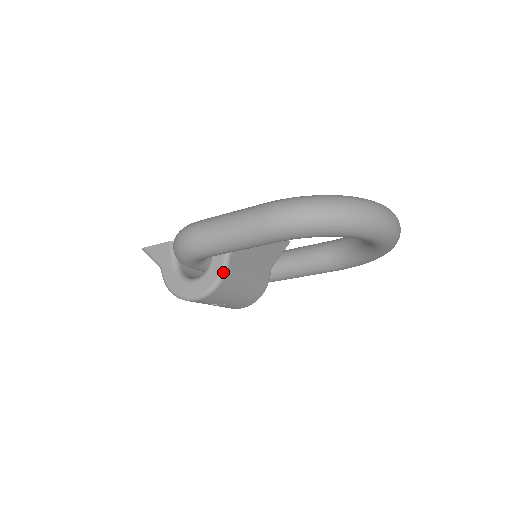
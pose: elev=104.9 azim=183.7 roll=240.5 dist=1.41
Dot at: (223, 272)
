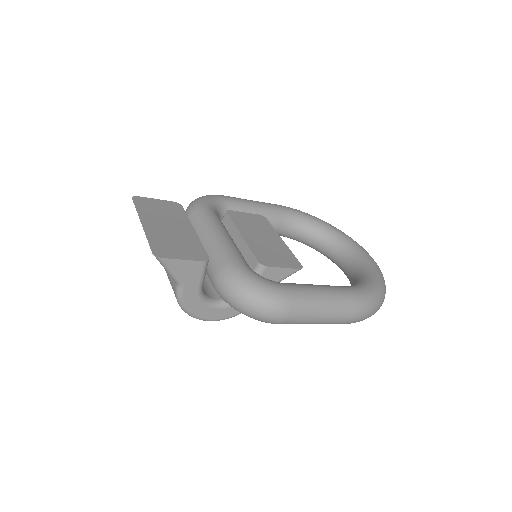
Dot at: occluded
